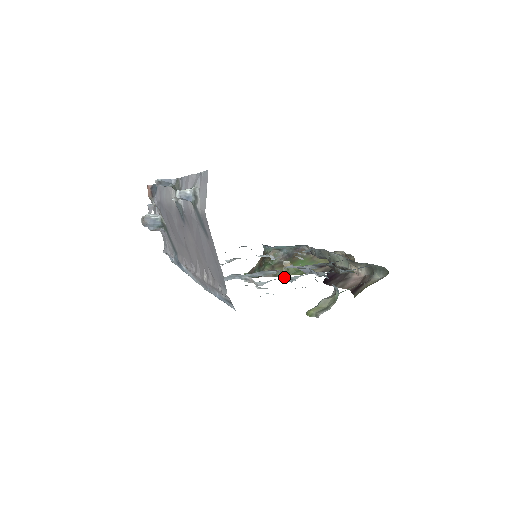
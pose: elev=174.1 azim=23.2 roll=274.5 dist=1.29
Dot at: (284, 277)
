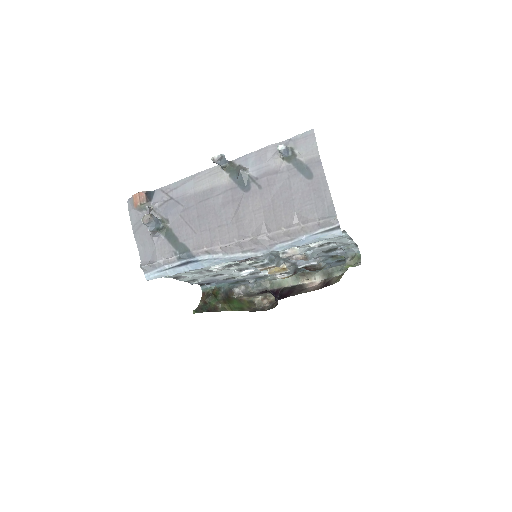
Dot at: (312, 250)
